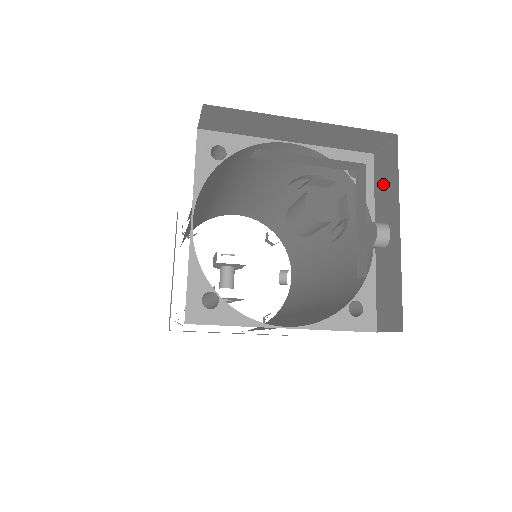
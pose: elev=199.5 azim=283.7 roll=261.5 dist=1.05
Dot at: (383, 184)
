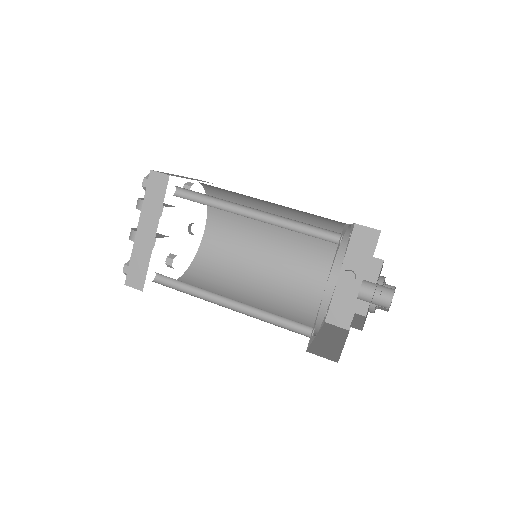
Dot at: (358, 248)
